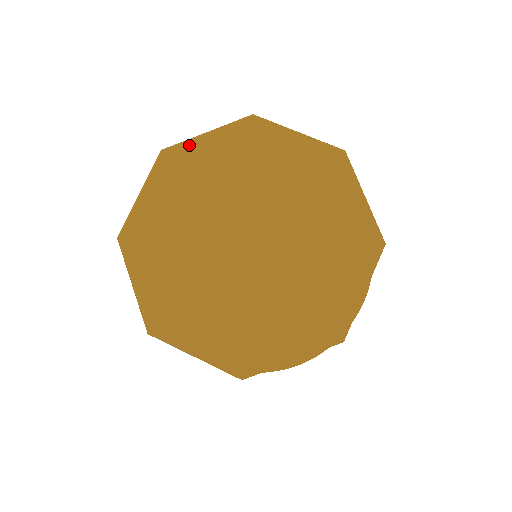
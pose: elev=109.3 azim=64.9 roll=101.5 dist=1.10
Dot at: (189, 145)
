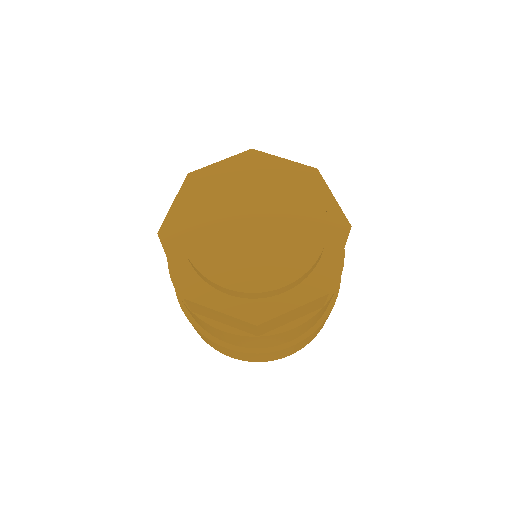
Dot at: (208, 170)
